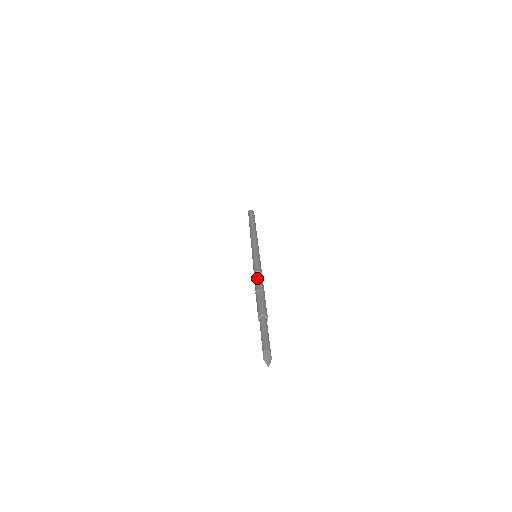
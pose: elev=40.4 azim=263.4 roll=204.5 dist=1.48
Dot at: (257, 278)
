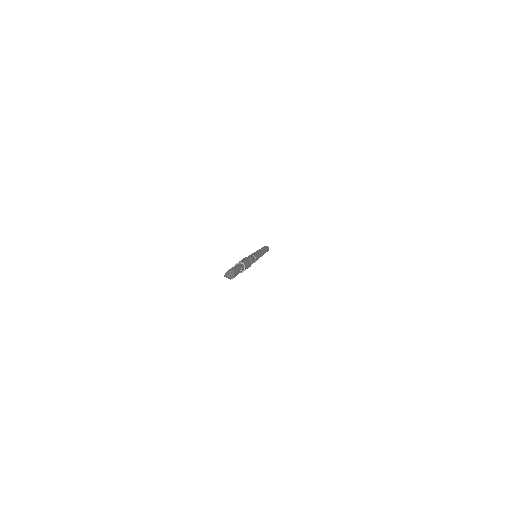
Dot at: occluded
